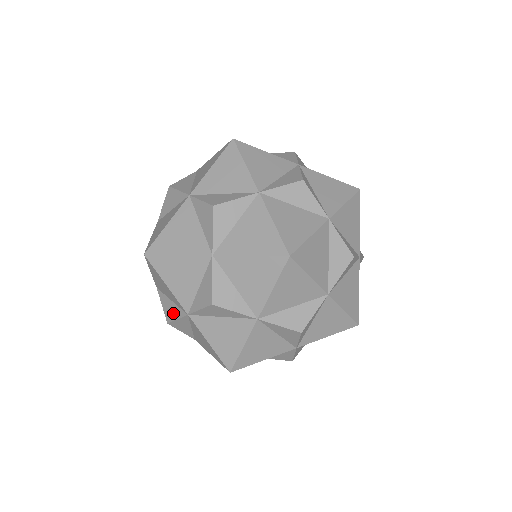
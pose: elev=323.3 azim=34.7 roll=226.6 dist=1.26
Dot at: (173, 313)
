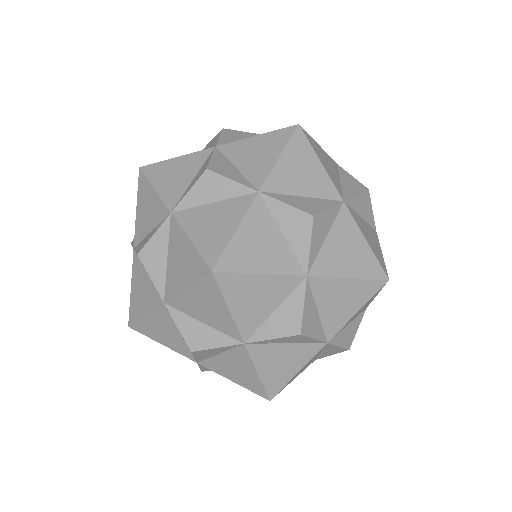
Dot at: occluded
